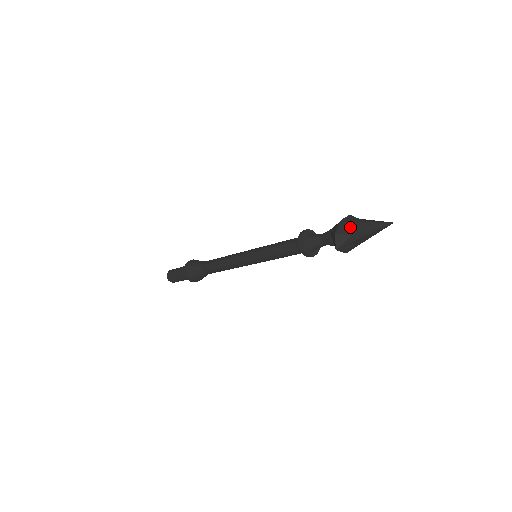
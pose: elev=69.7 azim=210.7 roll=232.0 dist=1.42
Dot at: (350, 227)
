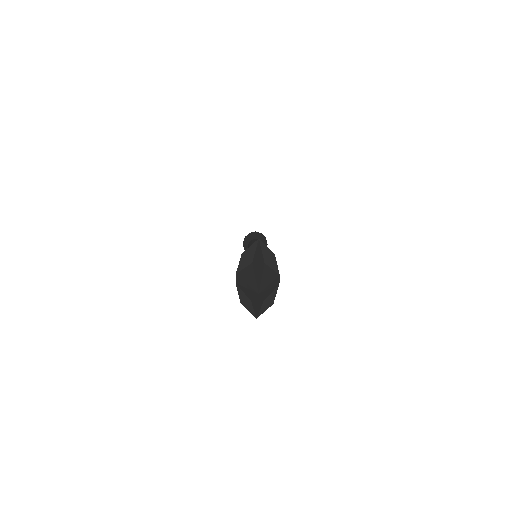
Dot at: (243, 291)
